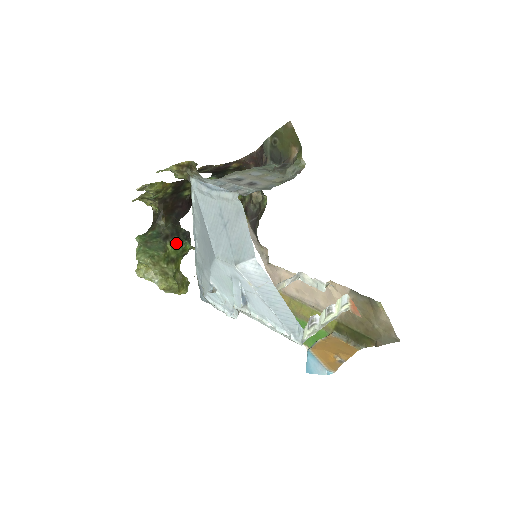
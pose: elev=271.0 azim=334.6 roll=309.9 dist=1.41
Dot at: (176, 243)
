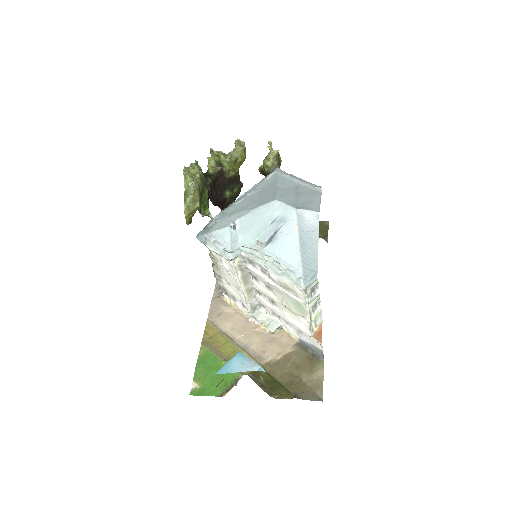
Dot at: (208, 197)
